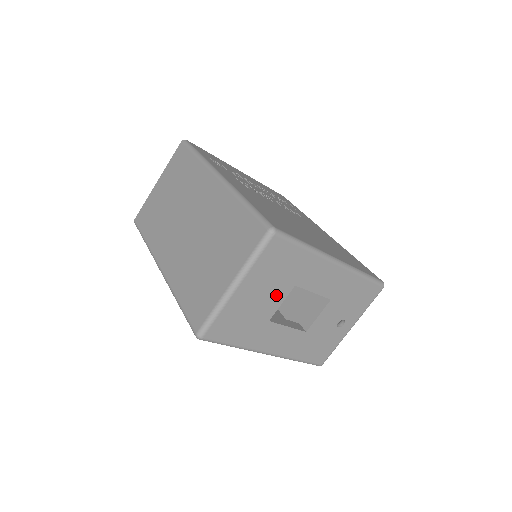
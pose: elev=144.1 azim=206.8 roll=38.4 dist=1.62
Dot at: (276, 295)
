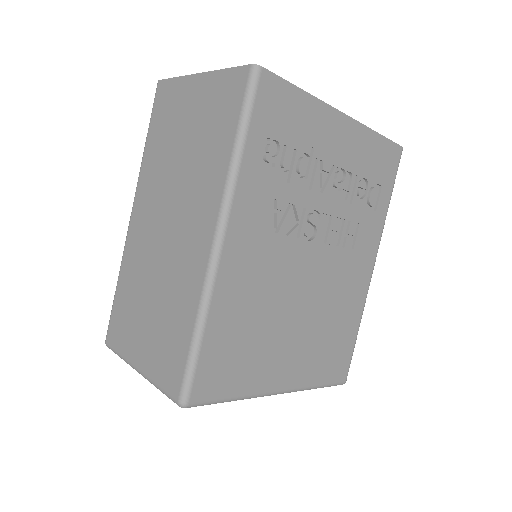
Dot at: occluded
